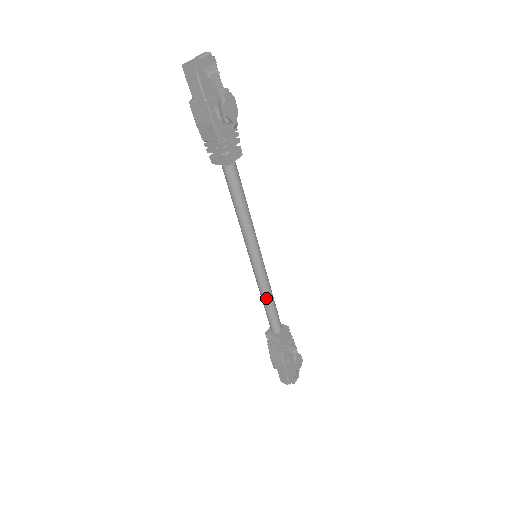
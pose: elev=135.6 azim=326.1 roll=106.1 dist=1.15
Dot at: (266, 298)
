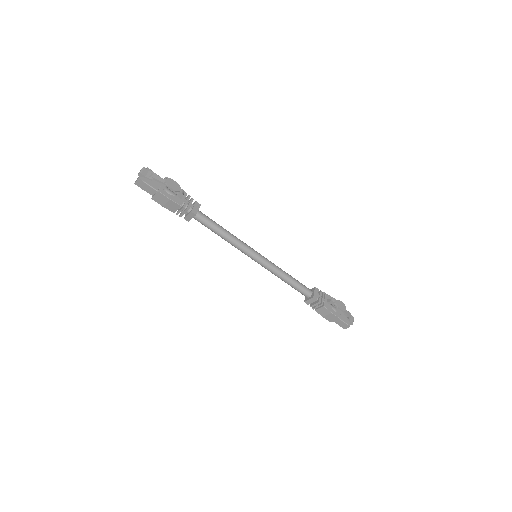
Dot at: (284, 277)
